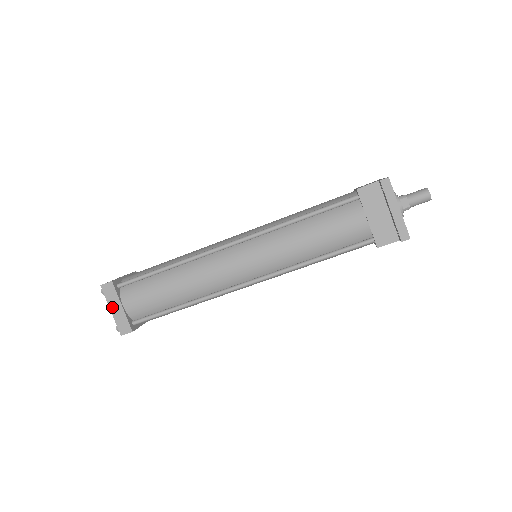
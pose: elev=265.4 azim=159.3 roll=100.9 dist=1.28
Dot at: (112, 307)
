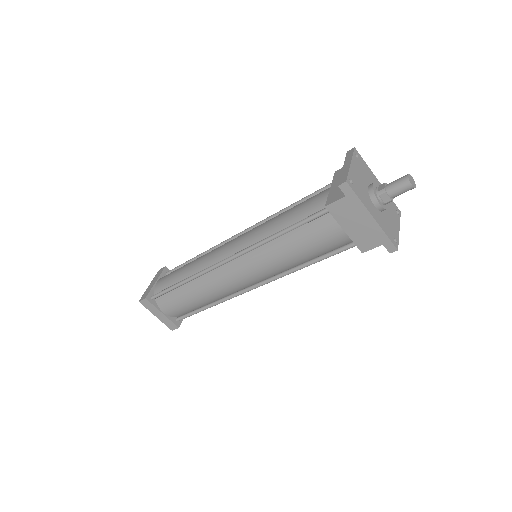
Dot at: (152, 283)
